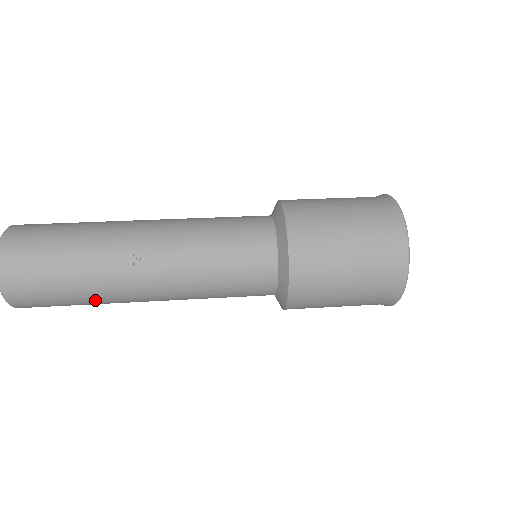
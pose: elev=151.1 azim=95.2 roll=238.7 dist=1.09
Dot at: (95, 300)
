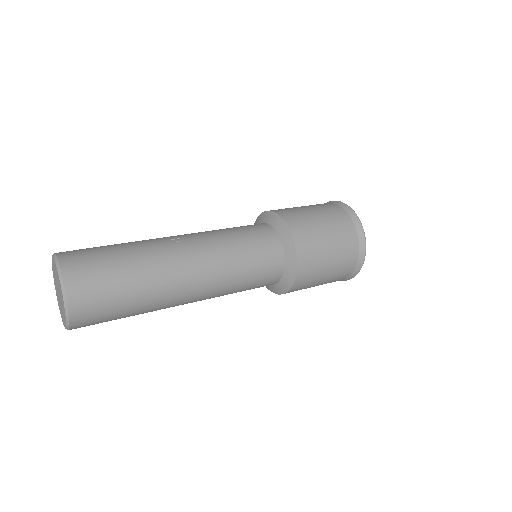
Dot at: (145, 280)
